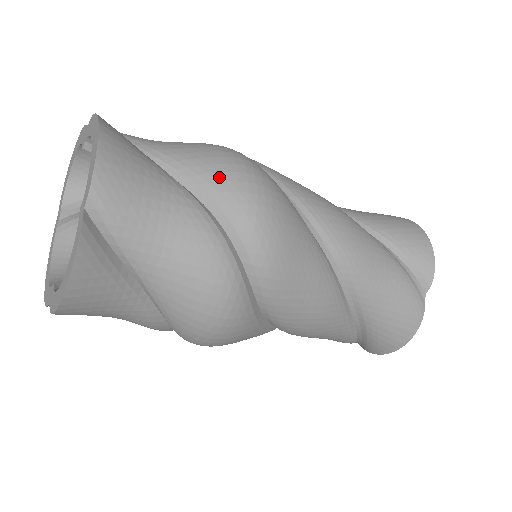
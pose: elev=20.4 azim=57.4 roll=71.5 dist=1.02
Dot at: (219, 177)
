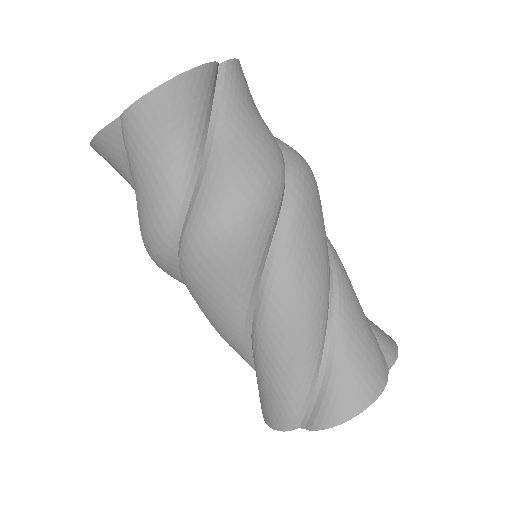
Dot at: (285, 143)
